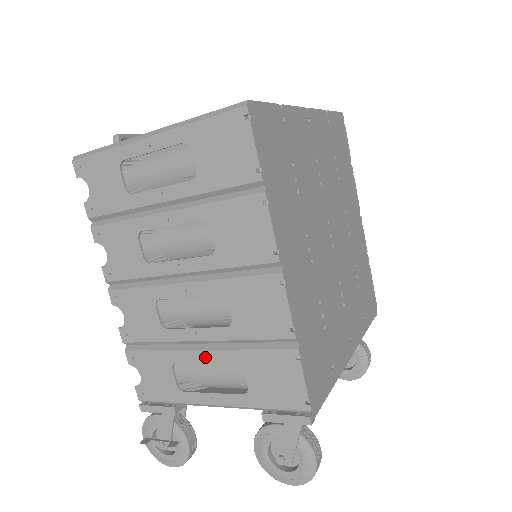
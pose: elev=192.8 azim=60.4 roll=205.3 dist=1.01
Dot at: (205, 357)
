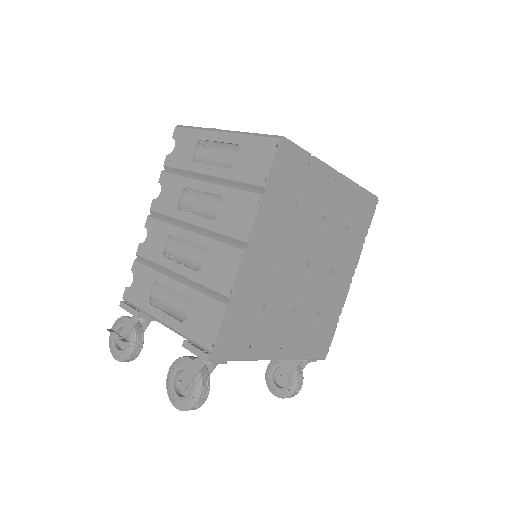
Dot at: (175, 286)
